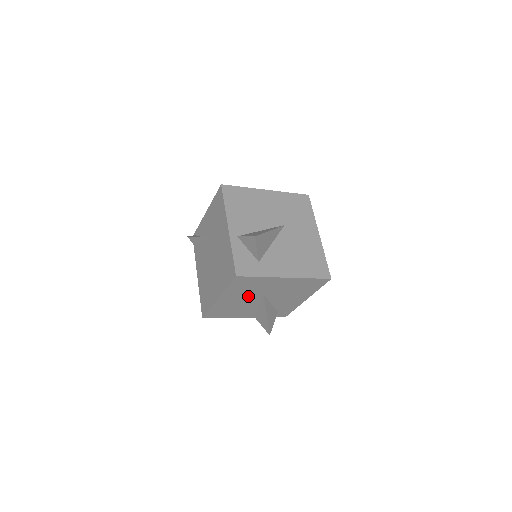
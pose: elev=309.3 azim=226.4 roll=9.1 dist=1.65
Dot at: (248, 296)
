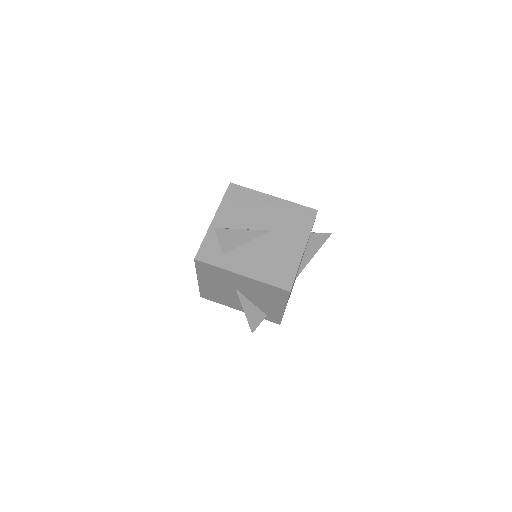
Dot at: (223, 286)
